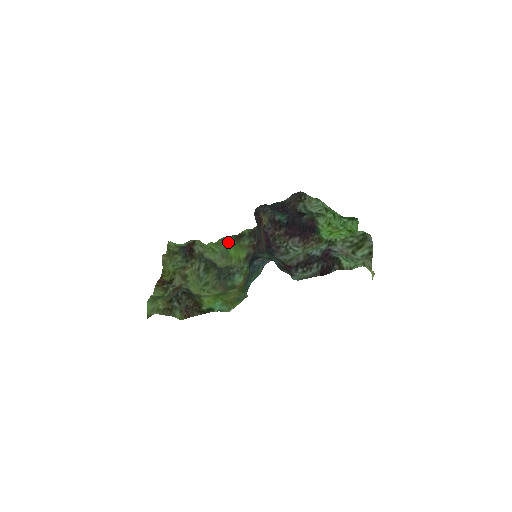
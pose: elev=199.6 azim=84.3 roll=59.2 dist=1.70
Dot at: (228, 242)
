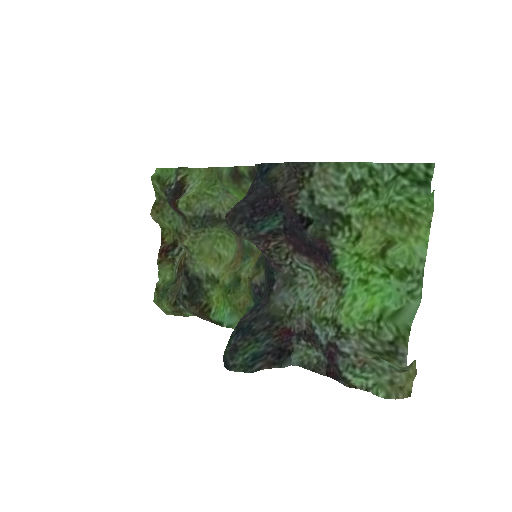
Dot at: (225, 184)
